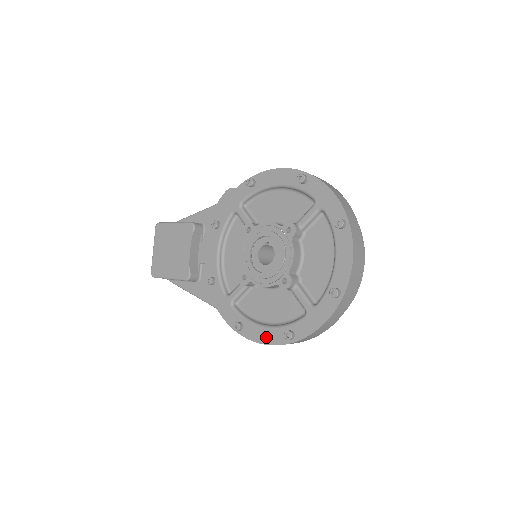
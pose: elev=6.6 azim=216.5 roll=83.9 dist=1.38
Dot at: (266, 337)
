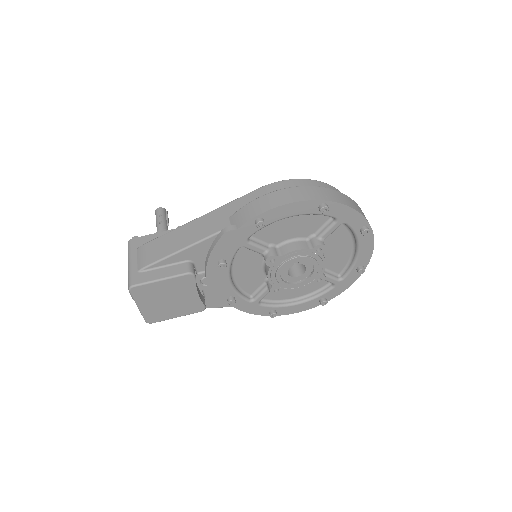
Dot at: (300, 309)
